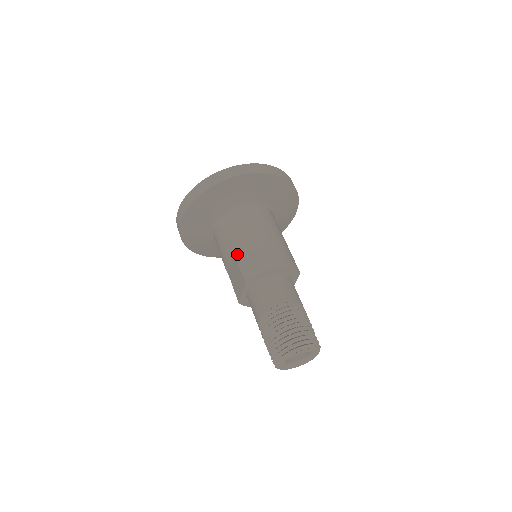
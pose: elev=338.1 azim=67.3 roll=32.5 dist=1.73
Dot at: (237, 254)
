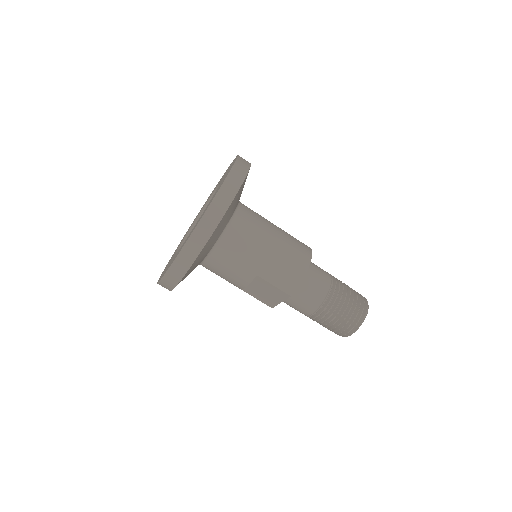
Dot at: (263, 276)
